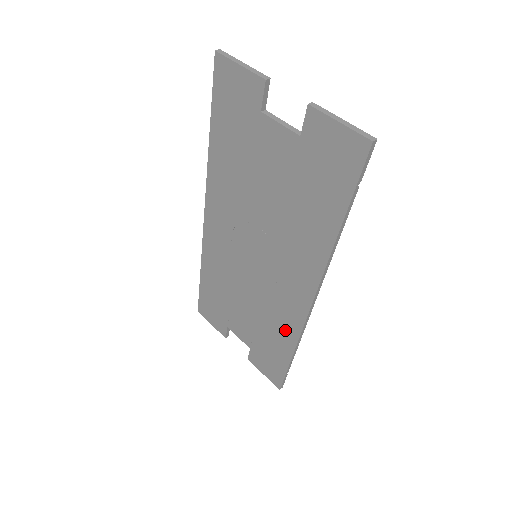
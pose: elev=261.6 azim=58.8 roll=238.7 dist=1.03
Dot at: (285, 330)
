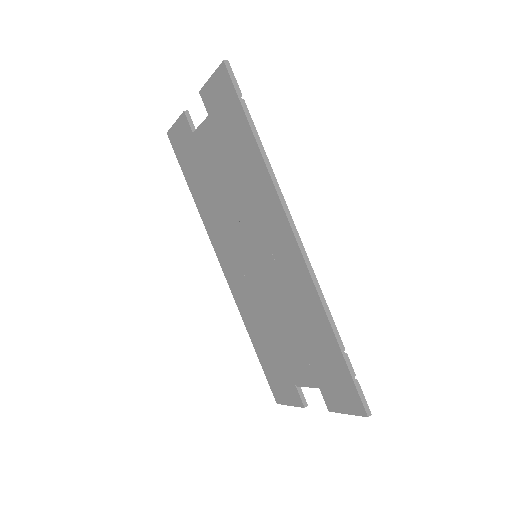
Dot at: (310, 308)
